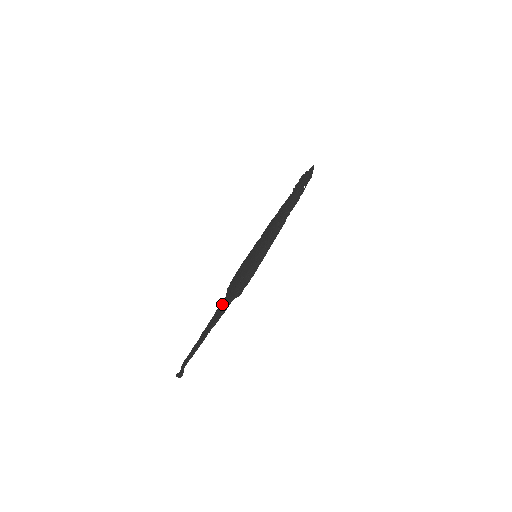
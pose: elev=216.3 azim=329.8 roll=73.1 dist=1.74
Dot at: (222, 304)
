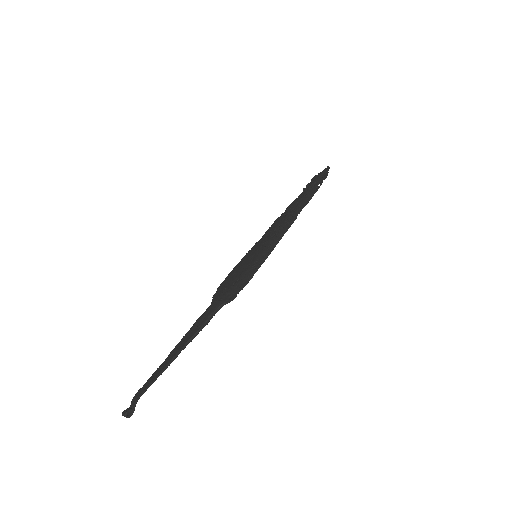
Dot at: (205, 313)
